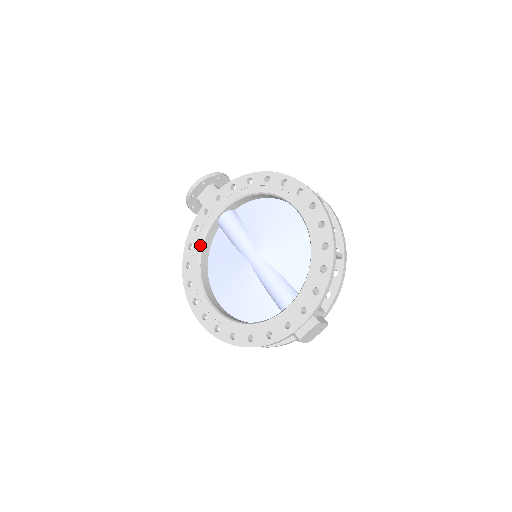
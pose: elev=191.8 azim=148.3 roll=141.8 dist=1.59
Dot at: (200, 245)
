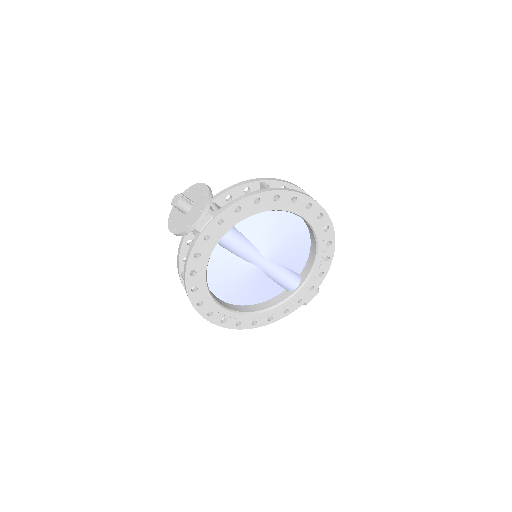
Dot at: (206, 269)
